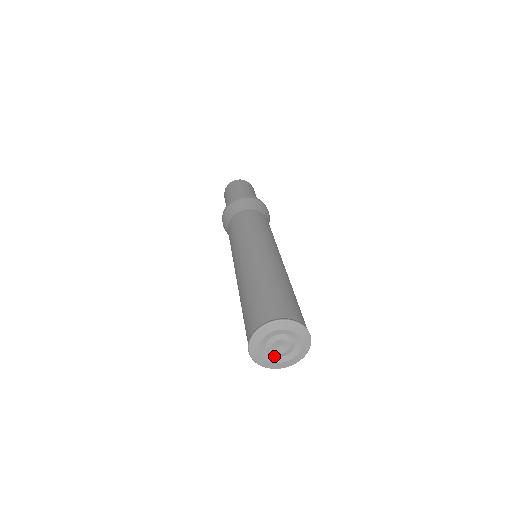
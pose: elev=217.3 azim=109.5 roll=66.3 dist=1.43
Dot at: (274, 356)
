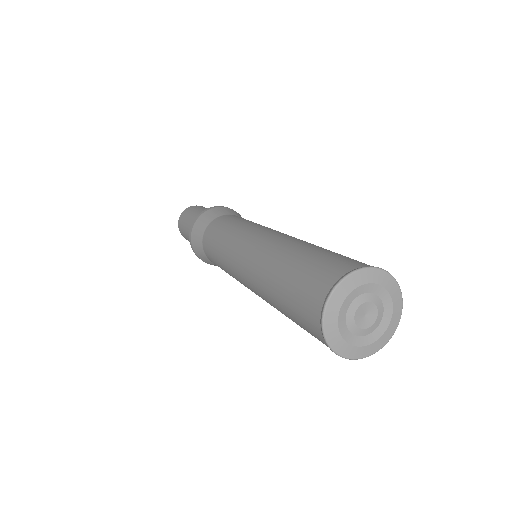
Dot at: (352, 332)
